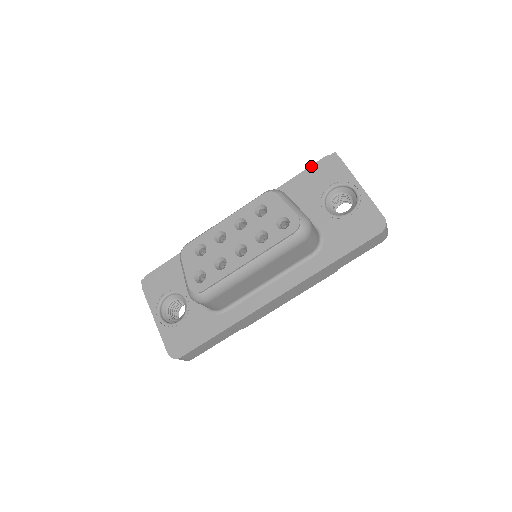
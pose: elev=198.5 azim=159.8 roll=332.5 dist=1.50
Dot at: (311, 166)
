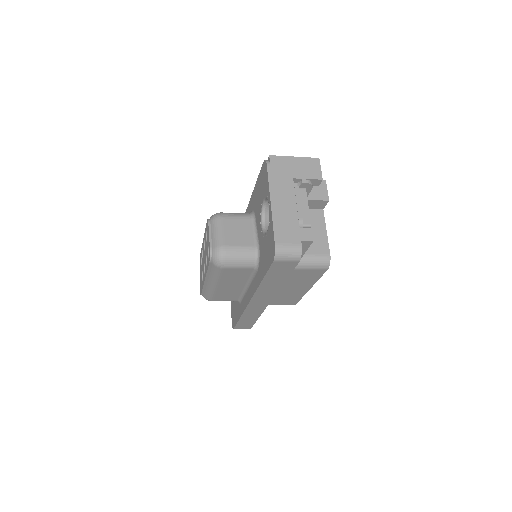
Dot at: (259, 173)
